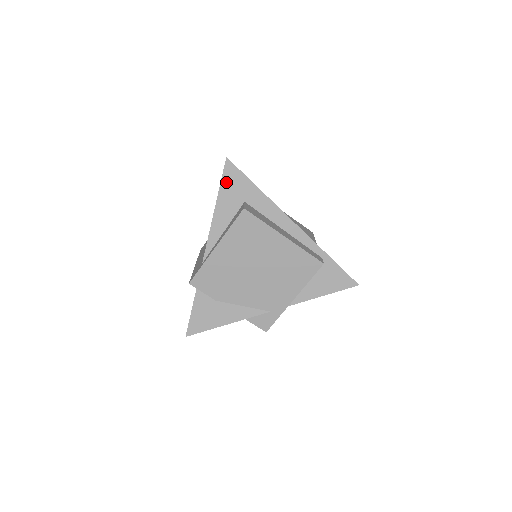
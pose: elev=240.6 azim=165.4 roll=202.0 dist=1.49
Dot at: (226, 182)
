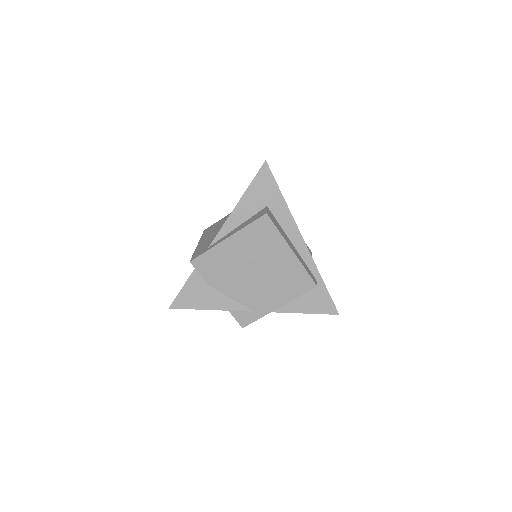
Dot at: (257, 182)
